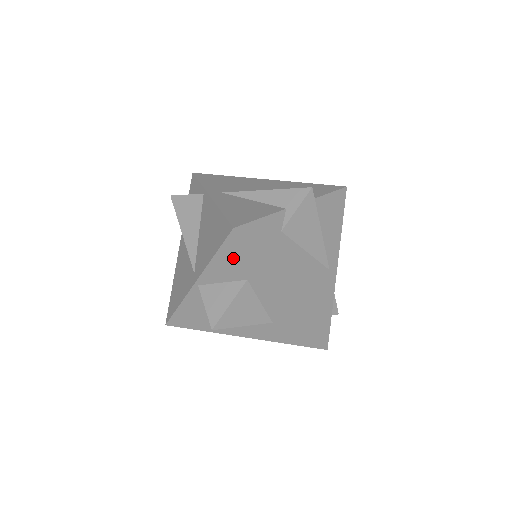
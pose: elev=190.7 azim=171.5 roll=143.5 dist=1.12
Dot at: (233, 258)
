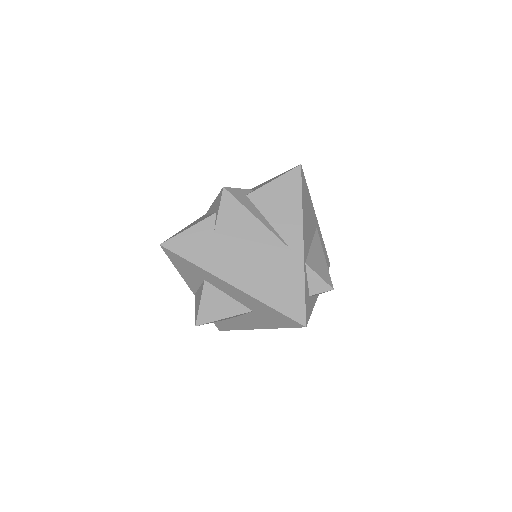
Dot at: (183, 266)
